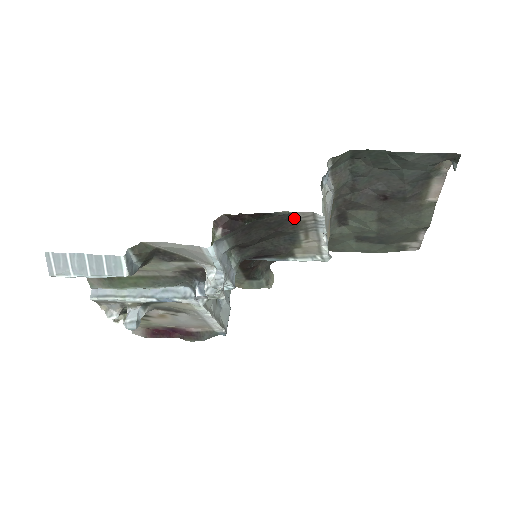
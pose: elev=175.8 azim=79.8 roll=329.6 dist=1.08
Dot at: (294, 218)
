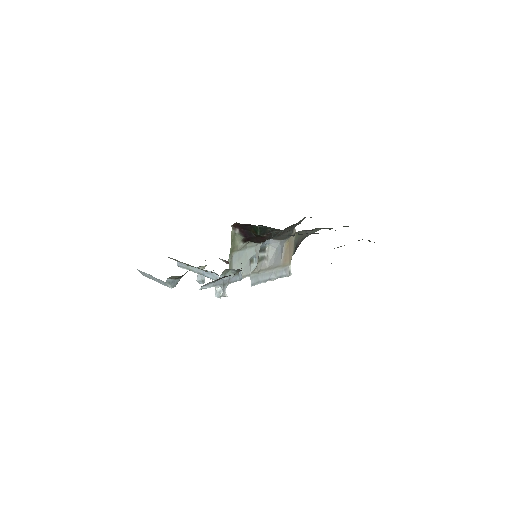
Dot at: occluded
